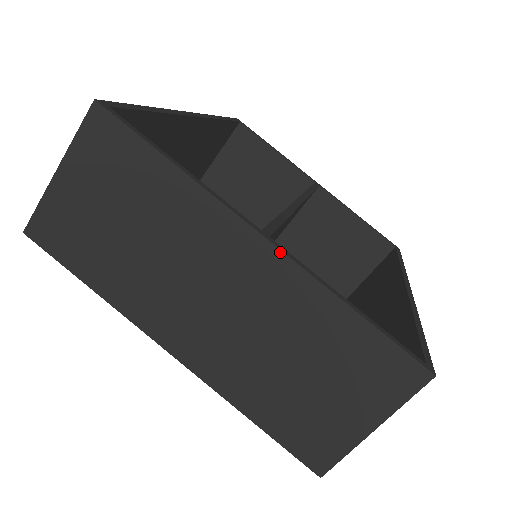
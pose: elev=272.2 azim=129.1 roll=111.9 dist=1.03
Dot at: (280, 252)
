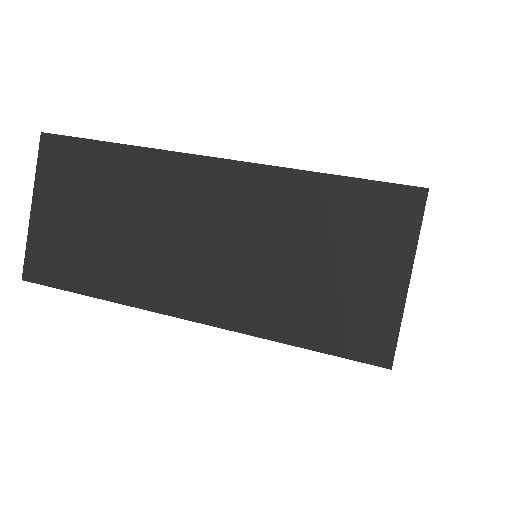
Dot at: (234, 162)
